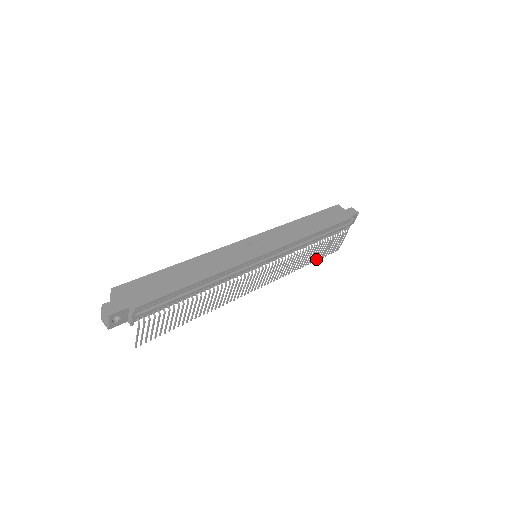
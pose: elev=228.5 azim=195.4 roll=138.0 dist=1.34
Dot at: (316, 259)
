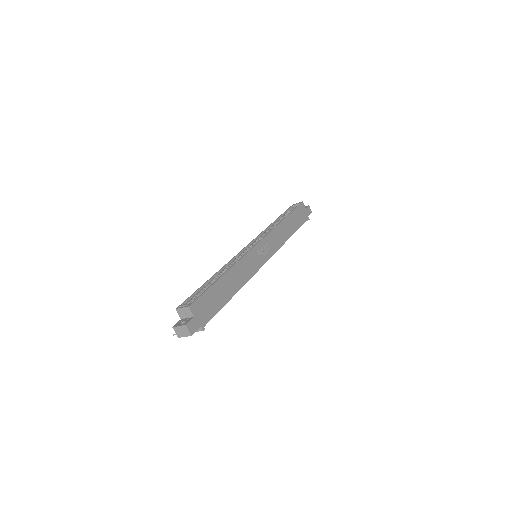
Dot at: occluded
